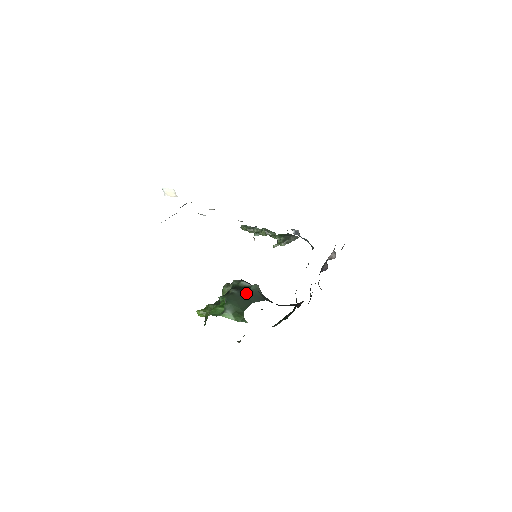
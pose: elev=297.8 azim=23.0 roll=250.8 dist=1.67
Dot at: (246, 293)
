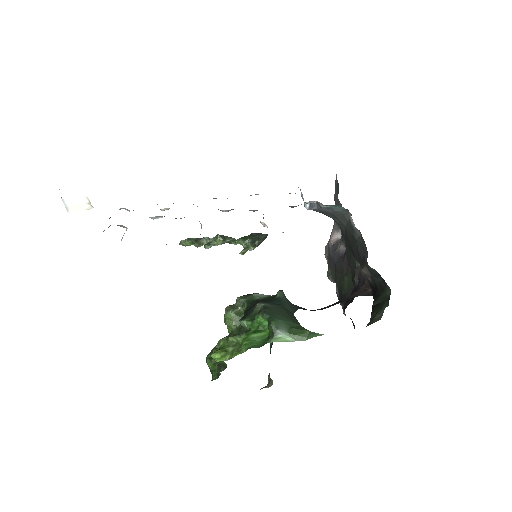
Dot at: (279, 303)
